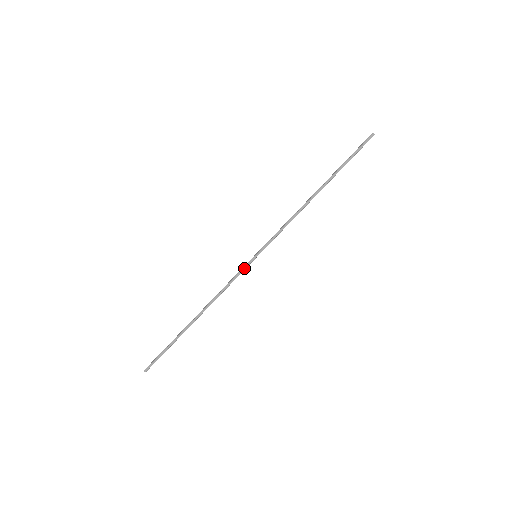
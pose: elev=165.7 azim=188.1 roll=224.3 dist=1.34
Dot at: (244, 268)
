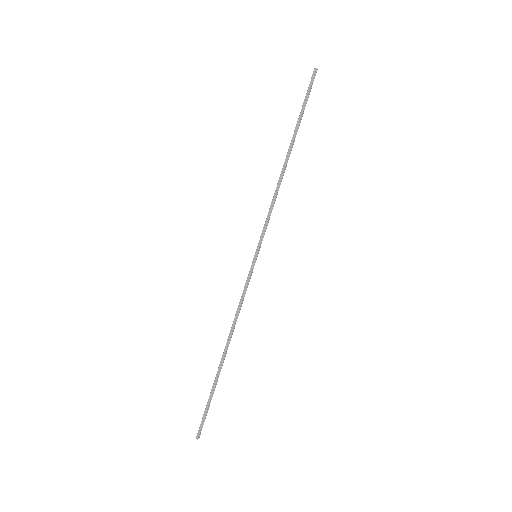
Dot at: (249, 275)
